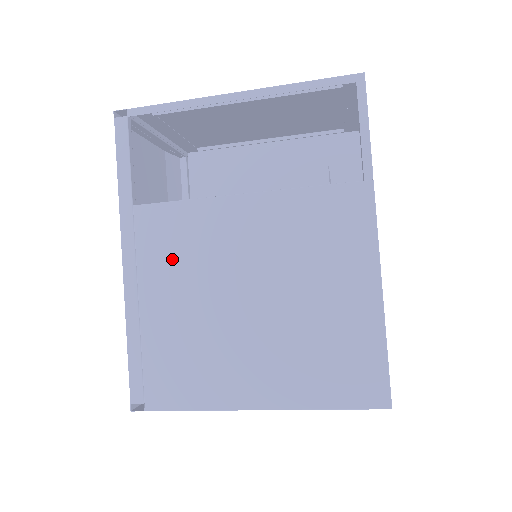
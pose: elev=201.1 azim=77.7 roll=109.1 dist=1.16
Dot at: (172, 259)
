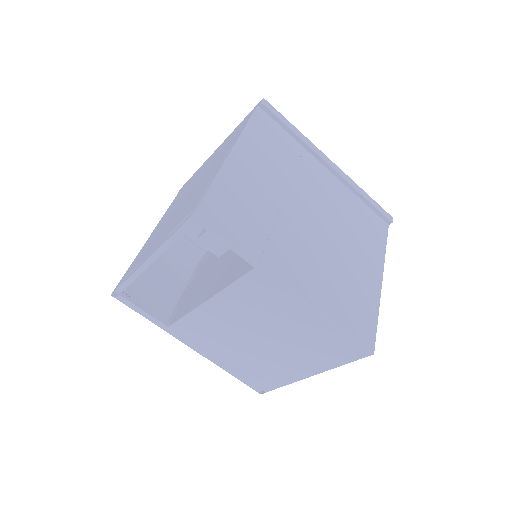
Dot at: (210, 339)
